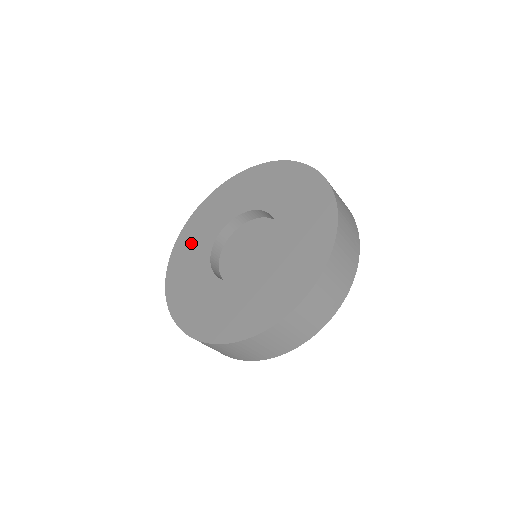
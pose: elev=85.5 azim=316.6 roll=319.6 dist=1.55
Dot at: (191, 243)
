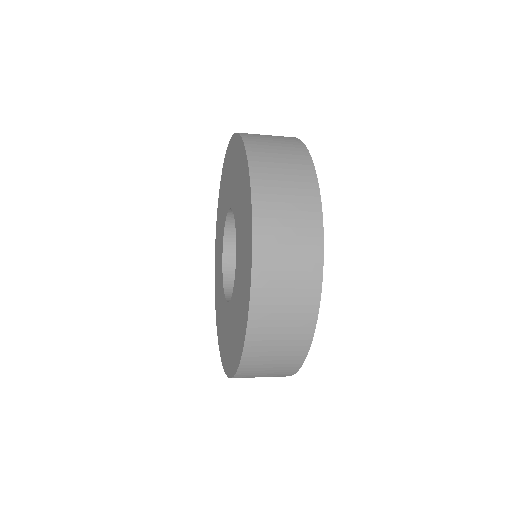
Dot at: (218, 297)
